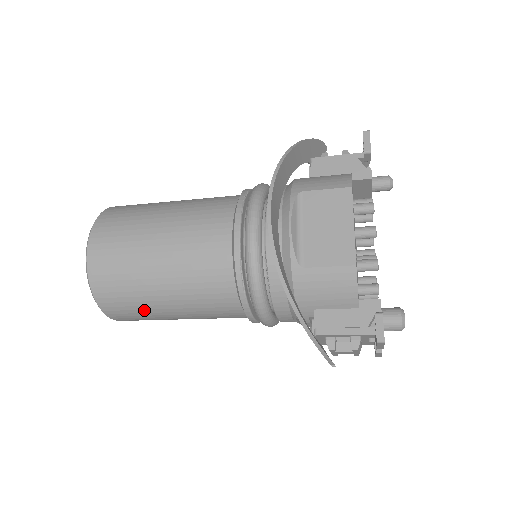
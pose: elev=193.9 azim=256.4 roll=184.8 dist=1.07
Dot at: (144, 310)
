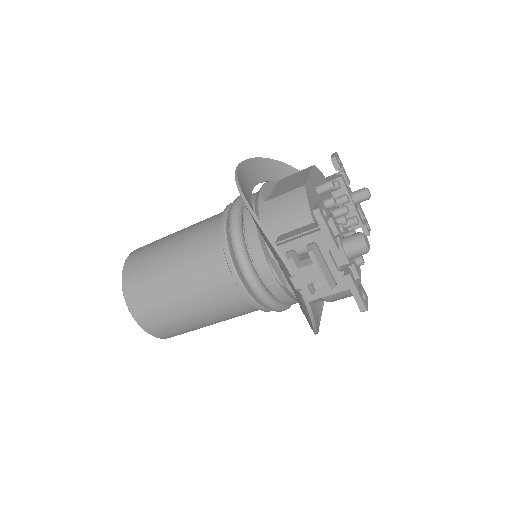
Dot at: (155, 291)
